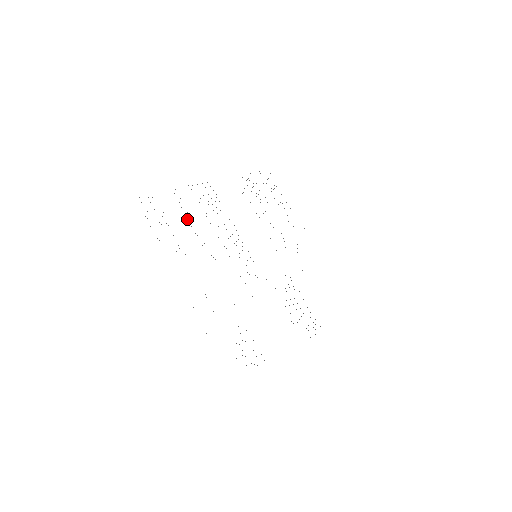
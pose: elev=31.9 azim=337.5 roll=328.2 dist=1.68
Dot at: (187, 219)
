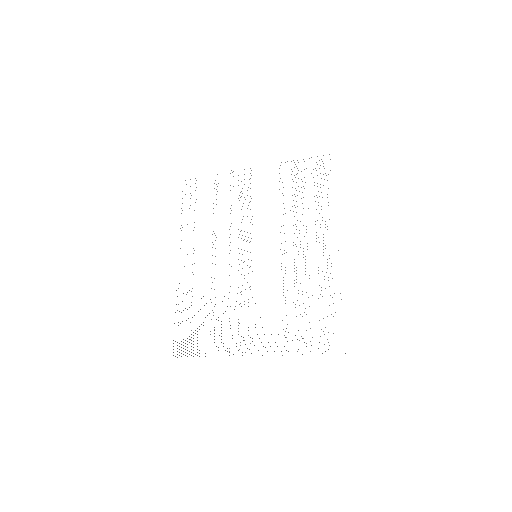
Dot at: occluded
